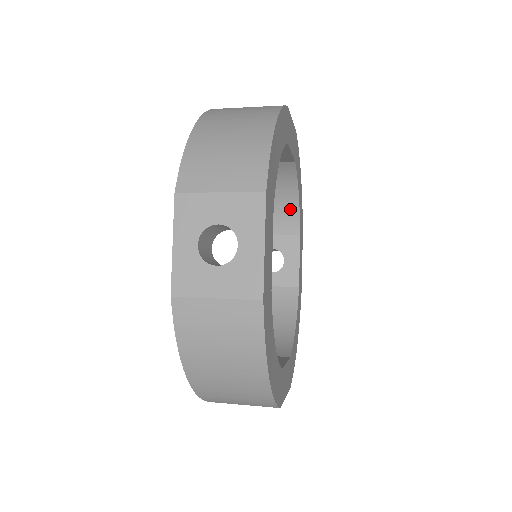
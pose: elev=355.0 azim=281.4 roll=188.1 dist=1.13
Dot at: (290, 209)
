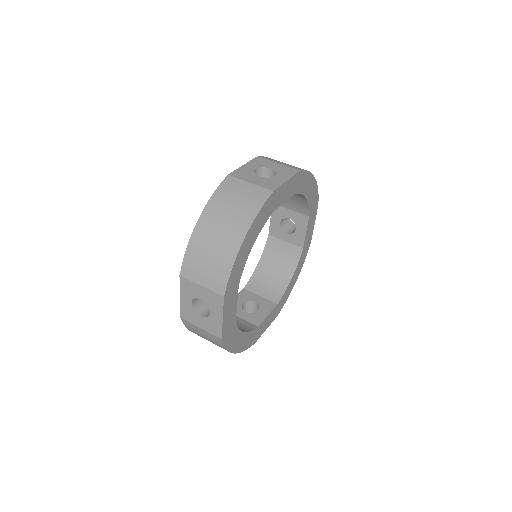
Dot at: (301, 201)
